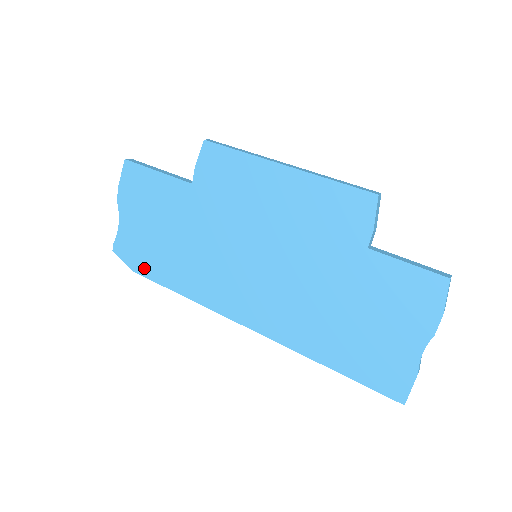
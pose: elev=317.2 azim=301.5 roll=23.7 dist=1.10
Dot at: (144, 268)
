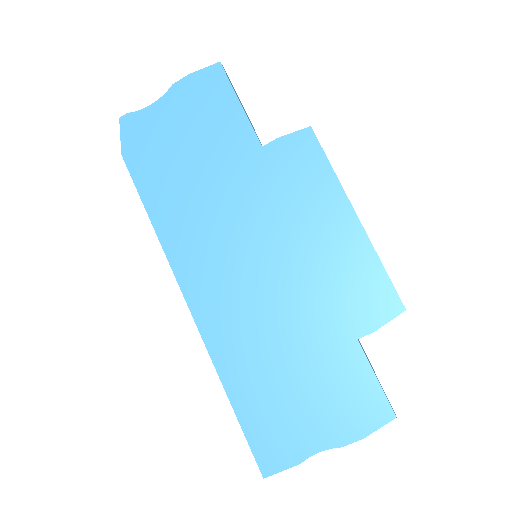
Dot at: (137, 163)
